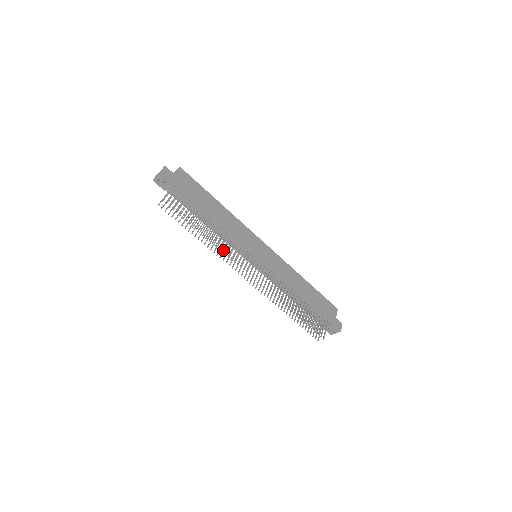
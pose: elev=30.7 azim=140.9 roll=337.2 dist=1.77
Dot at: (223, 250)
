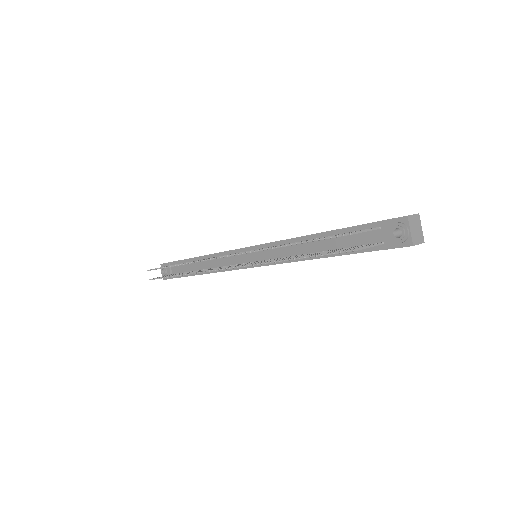
Dot at: occluded
